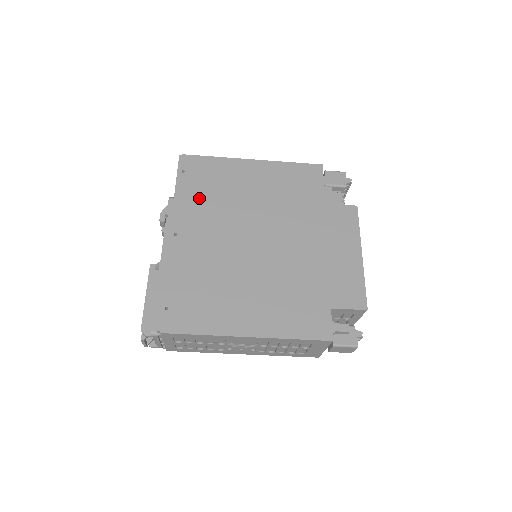
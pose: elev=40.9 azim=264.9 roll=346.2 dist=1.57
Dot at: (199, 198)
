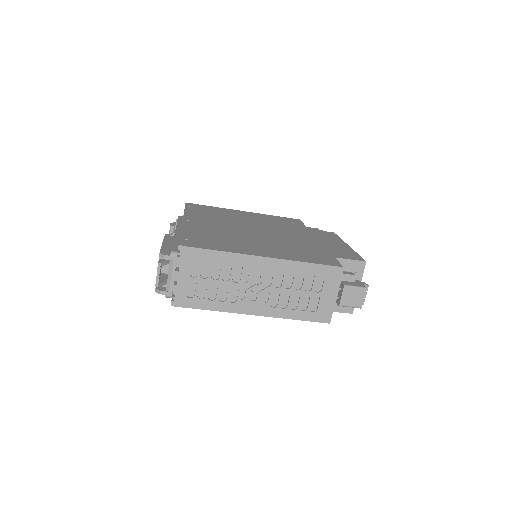
Dot at: (205, 214)
